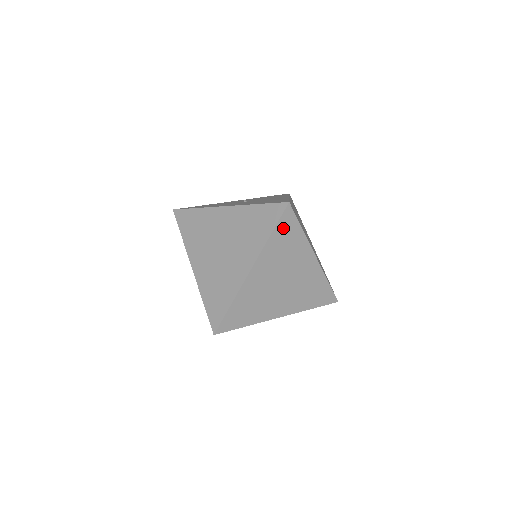
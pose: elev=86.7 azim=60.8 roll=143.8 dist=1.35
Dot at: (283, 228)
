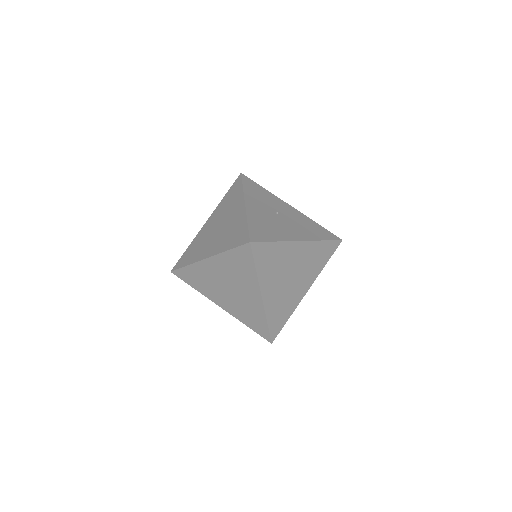
Dot at: (240, 255)
